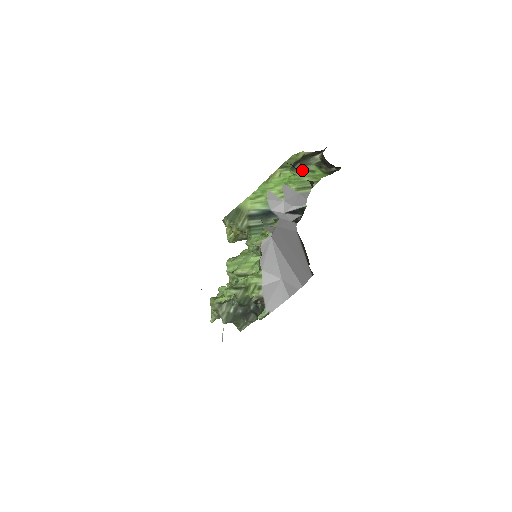
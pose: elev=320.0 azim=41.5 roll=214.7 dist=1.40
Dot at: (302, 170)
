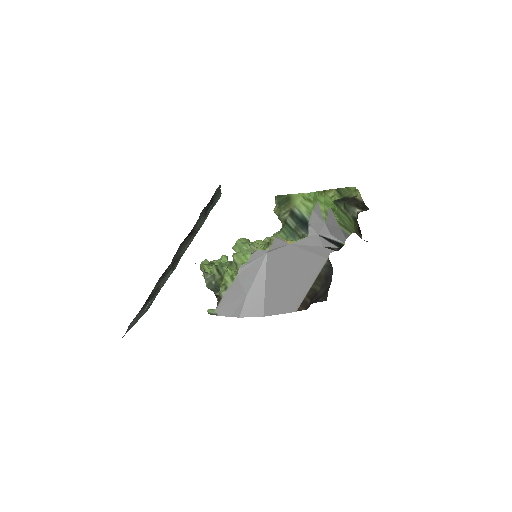
Dot at: (343, 211)
